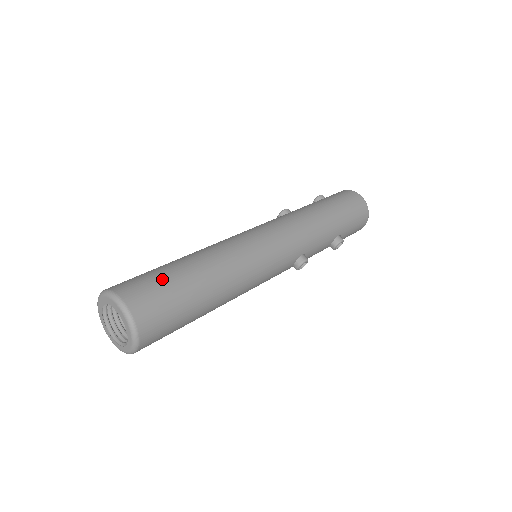
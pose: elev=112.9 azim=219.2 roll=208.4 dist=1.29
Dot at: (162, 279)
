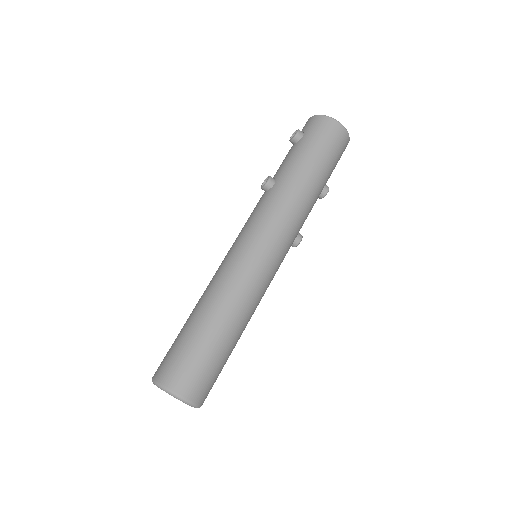
Dot at: (200, 357)
